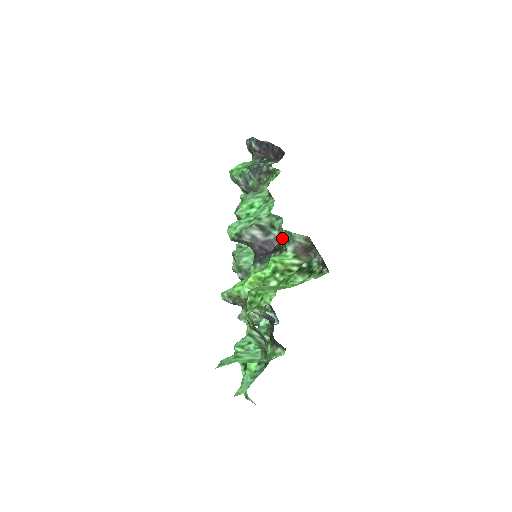
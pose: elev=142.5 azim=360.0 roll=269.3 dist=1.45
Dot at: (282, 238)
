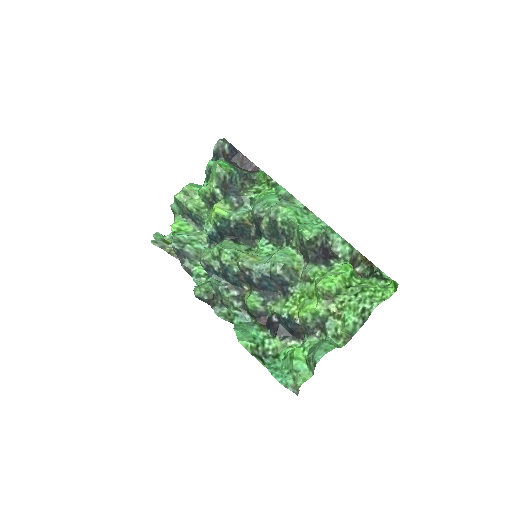
Dot at: (338, 249)
